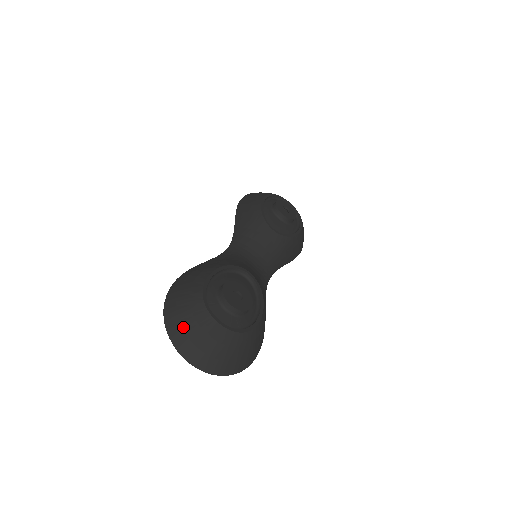
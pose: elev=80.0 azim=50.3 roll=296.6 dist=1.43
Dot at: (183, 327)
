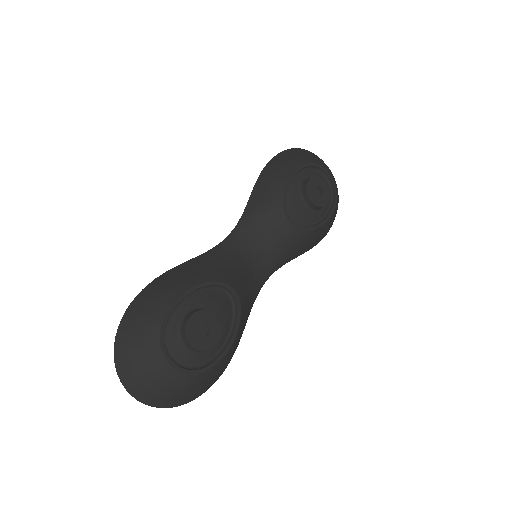
Dot at: (131, 359)
